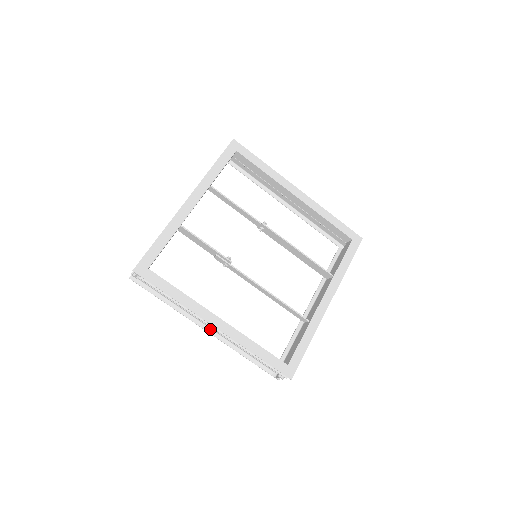
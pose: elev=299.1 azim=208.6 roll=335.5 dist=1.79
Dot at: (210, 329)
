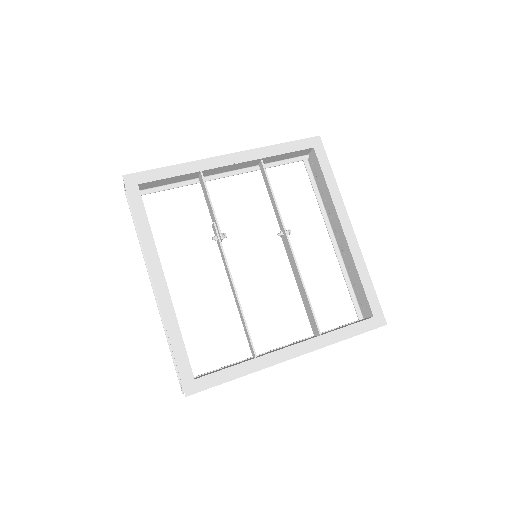
Dot at: occluded
